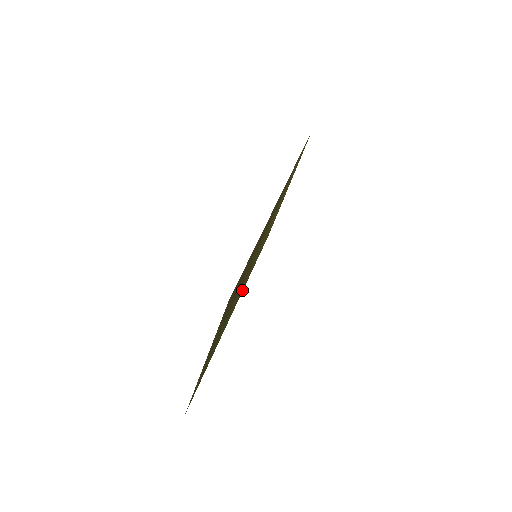
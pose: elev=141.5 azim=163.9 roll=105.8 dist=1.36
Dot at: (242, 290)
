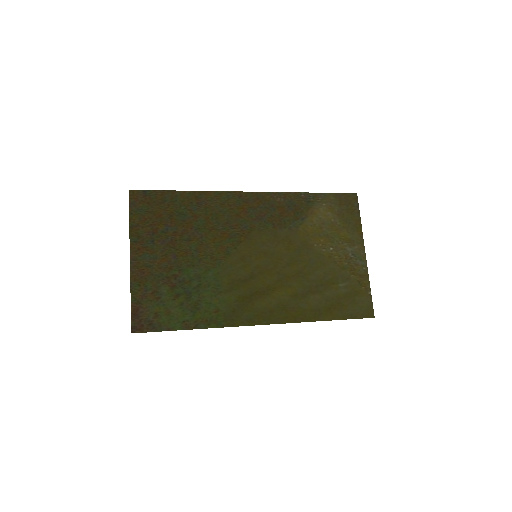
Dot at: (272, 313)
